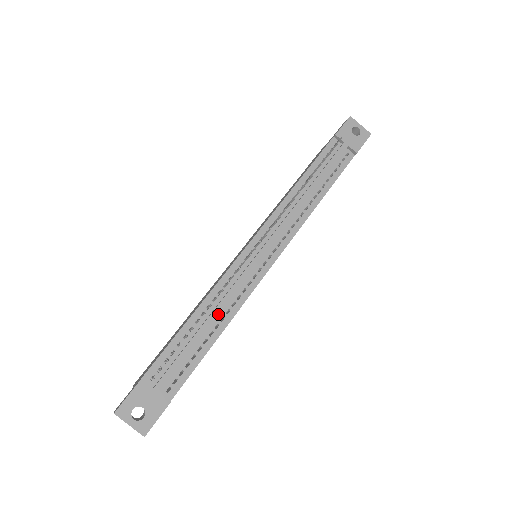
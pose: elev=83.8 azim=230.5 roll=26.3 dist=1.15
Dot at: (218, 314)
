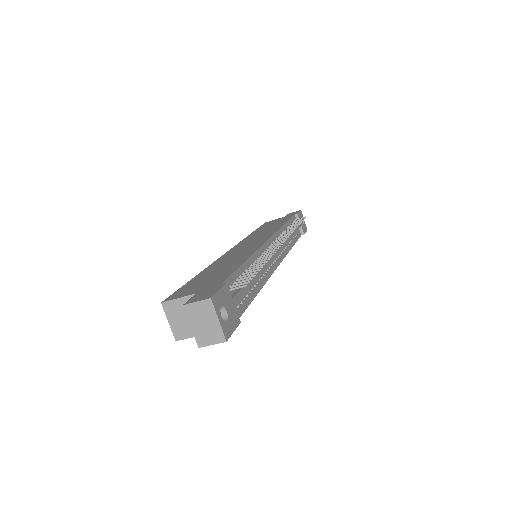
Dot at: occluded
